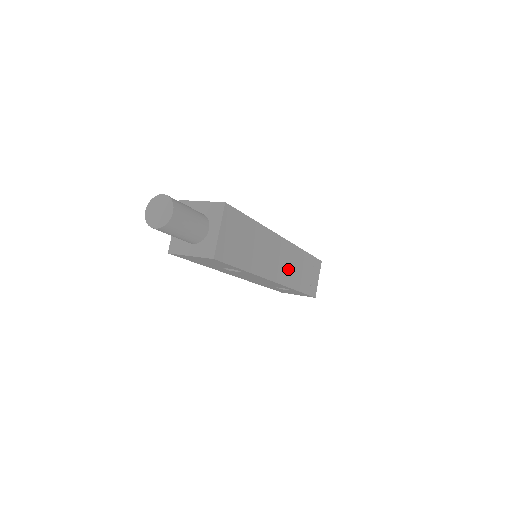
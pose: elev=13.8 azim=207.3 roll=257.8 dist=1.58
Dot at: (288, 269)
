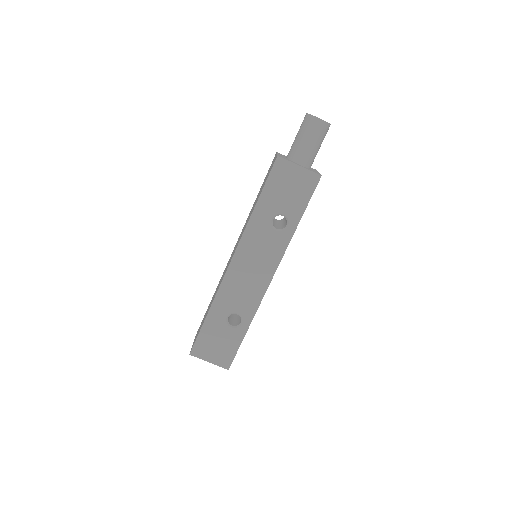
Dot at: occluded
